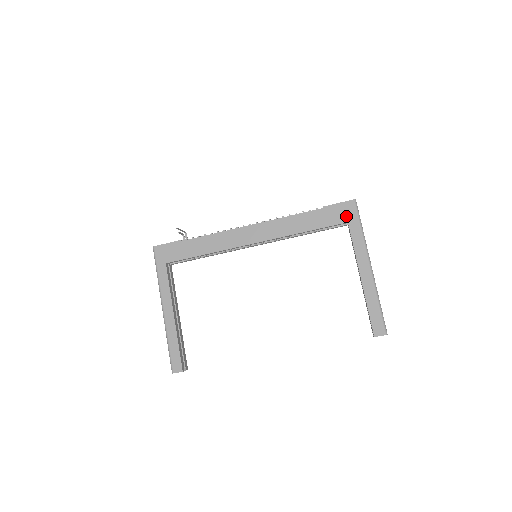
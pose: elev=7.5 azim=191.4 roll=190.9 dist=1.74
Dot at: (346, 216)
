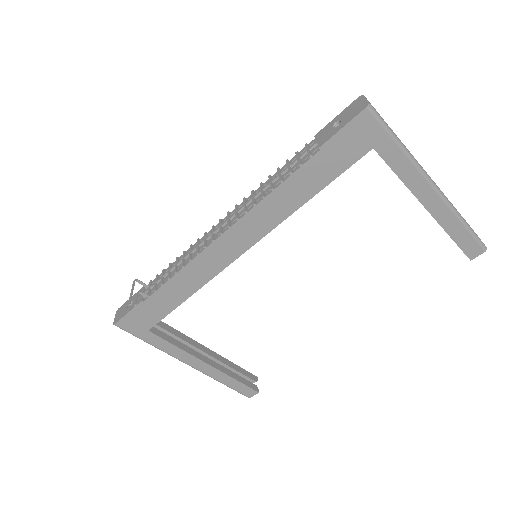
Dot at: (366, 141)
